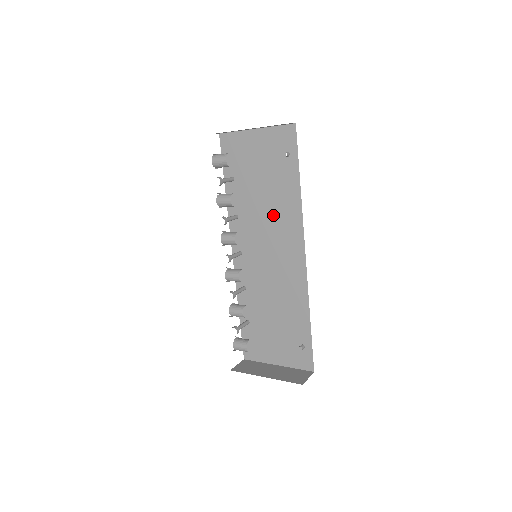
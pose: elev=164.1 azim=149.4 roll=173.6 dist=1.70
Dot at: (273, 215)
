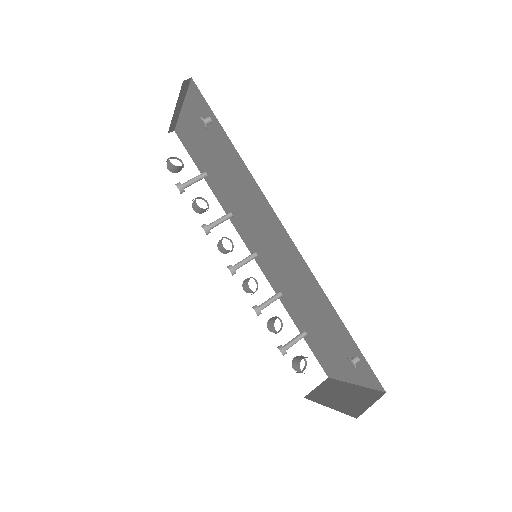
Dot at: (245, 199)
